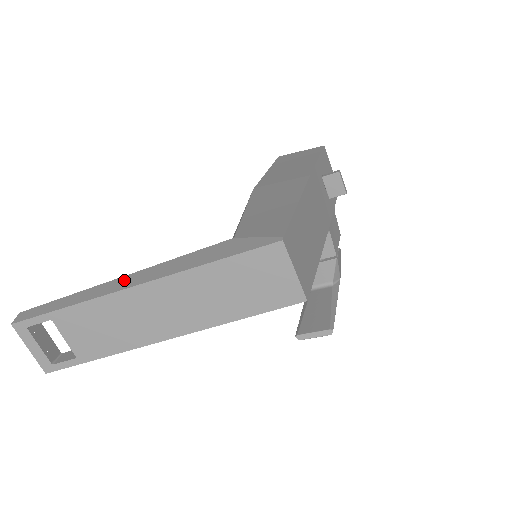
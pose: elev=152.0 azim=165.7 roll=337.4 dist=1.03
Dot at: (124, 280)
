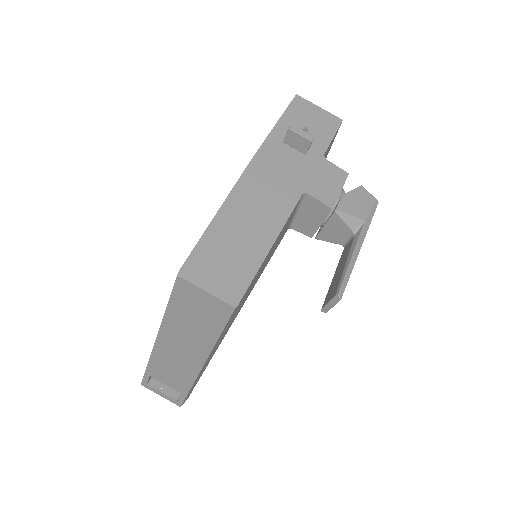
Dot at: occluded
